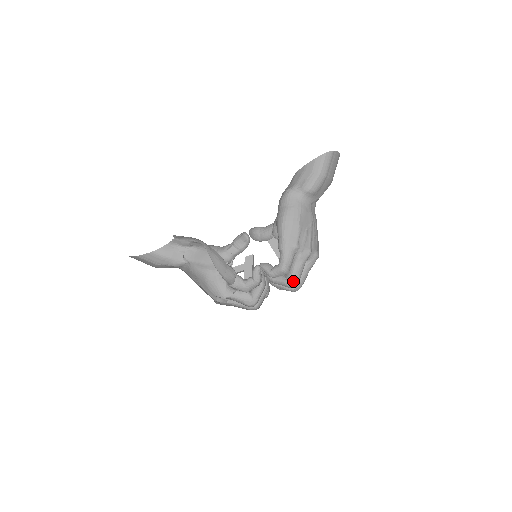
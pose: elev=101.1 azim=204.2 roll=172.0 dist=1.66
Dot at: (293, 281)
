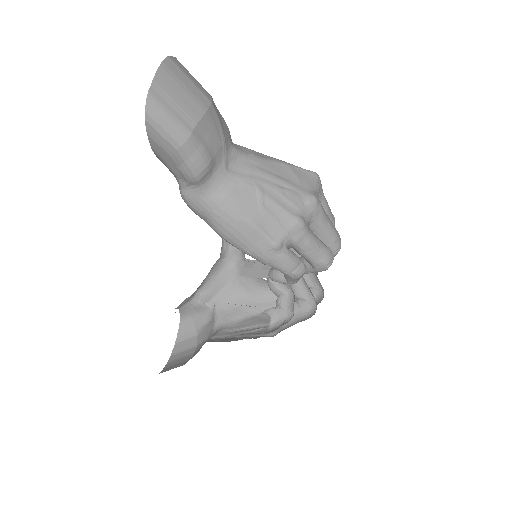
Dot at: (322, 266)
